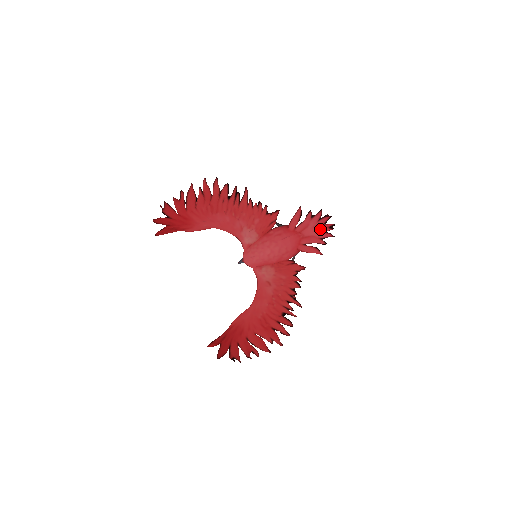
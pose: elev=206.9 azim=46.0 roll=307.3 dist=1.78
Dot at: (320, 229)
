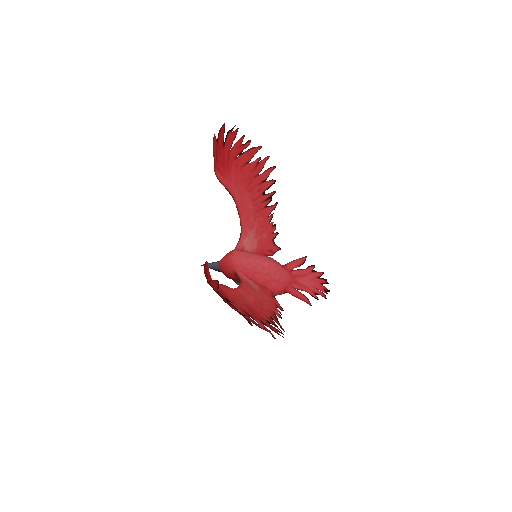
Dot at: (316, 285)
